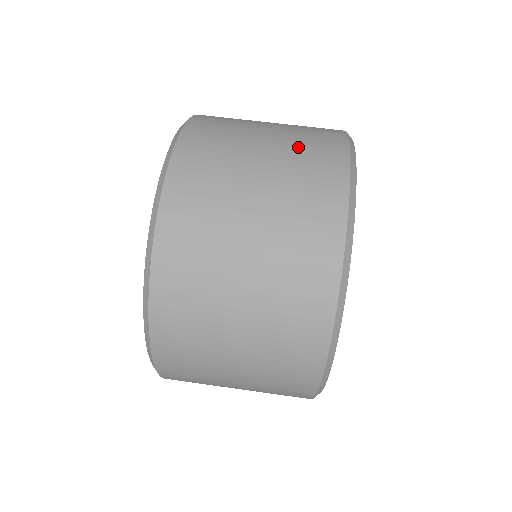
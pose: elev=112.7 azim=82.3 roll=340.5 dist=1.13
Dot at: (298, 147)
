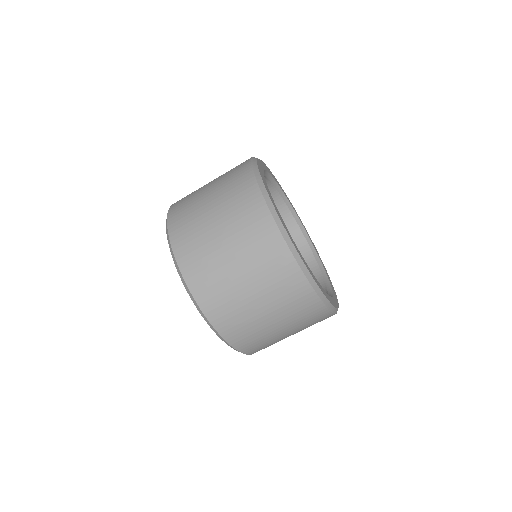
Dot at: (264, 273)
